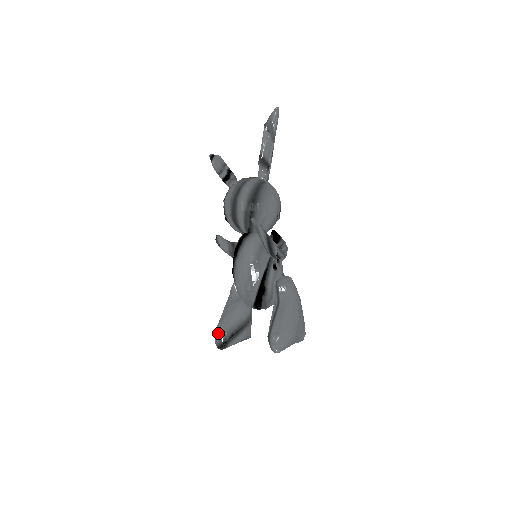
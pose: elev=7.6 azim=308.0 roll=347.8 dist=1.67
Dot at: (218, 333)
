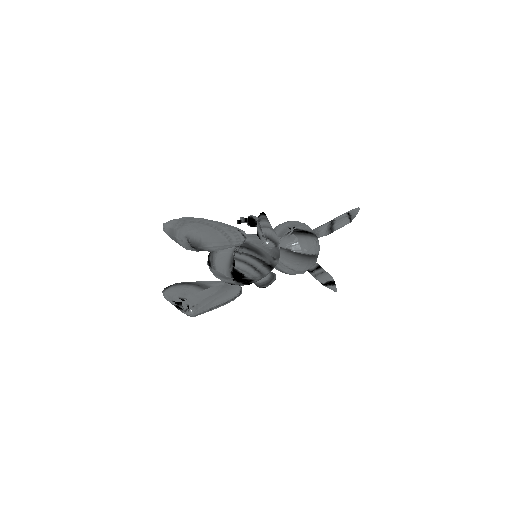
Dot at: occluded
